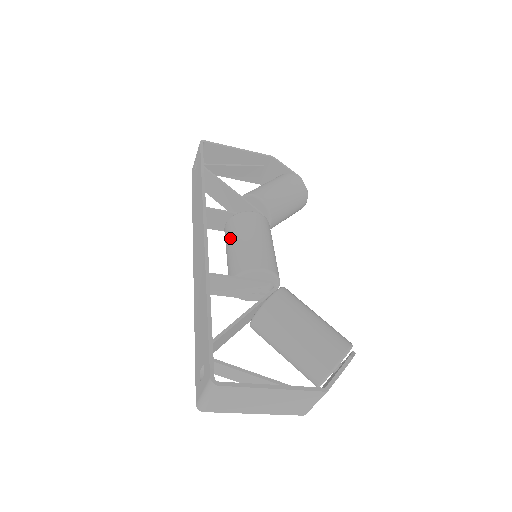
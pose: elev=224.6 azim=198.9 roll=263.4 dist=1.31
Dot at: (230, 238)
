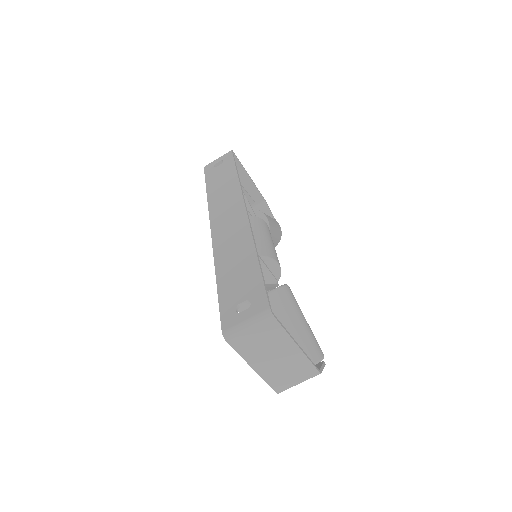
Dot at: occluded
